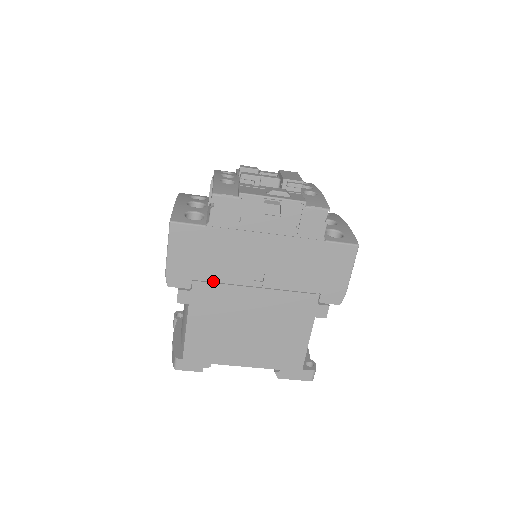
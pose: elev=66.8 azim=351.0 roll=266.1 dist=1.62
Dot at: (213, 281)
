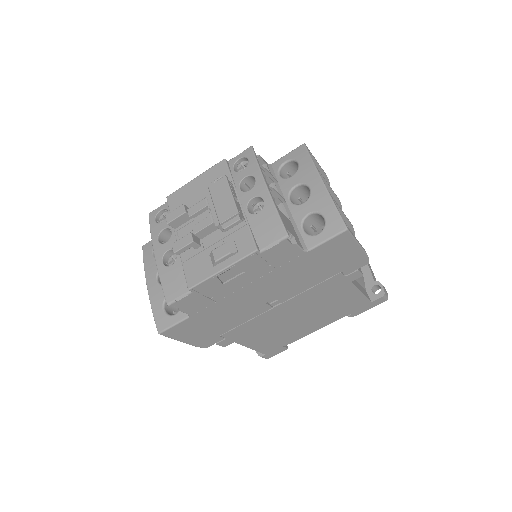
Dot at: (236, 326)
